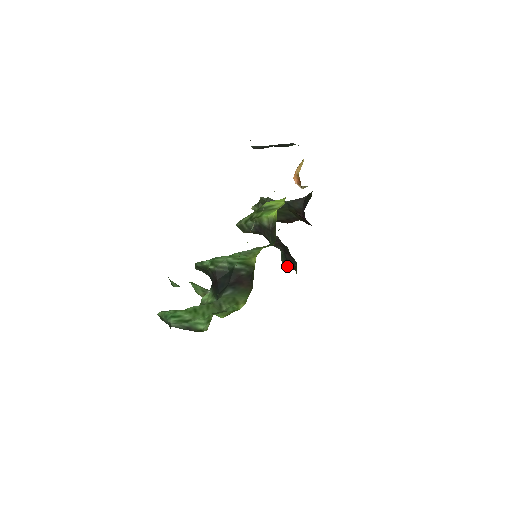
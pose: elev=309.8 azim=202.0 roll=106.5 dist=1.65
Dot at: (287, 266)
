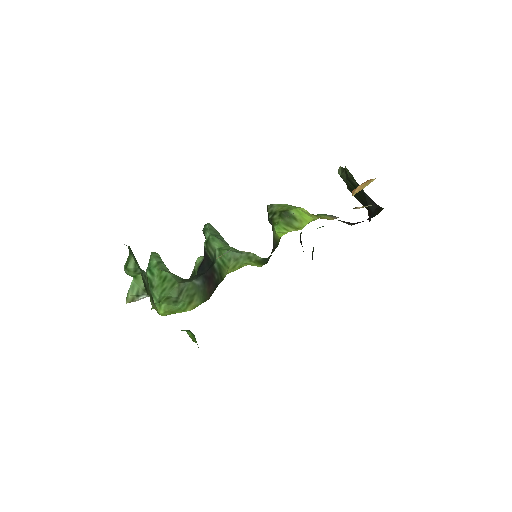
Dot at: occluded
